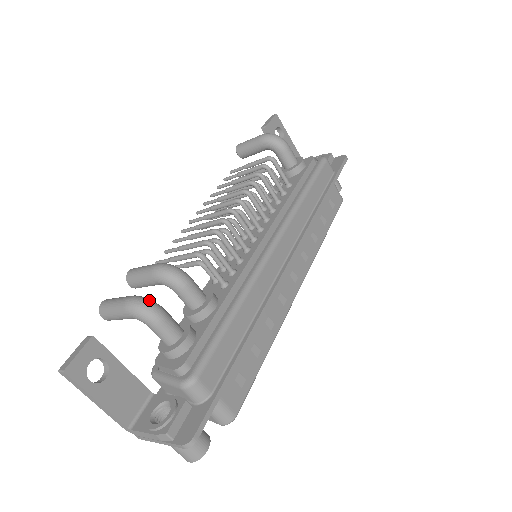
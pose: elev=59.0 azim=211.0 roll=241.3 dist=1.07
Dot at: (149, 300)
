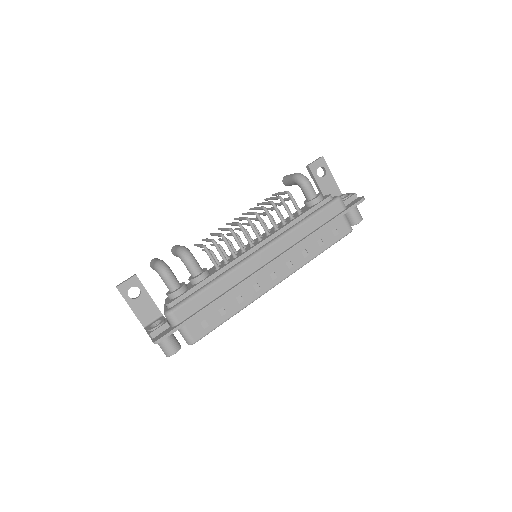
Dot at: (165, 265)
